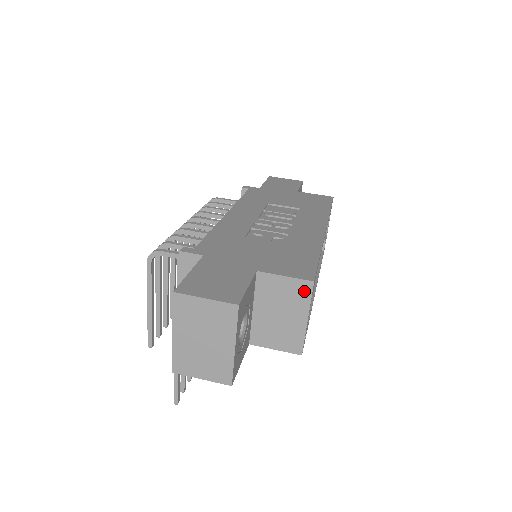
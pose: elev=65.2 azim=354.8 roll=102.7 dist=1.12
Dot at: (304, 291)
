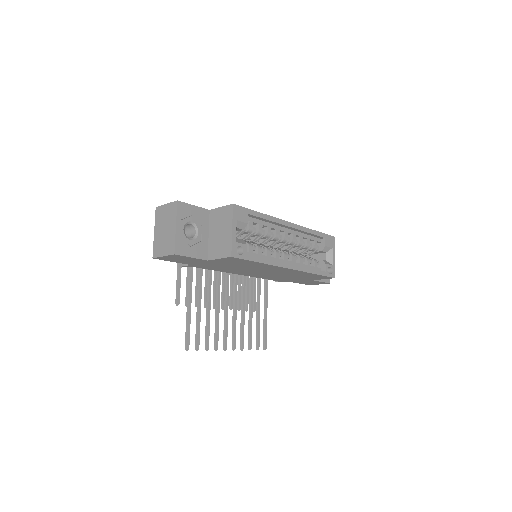
Dot at: (229, 212)
